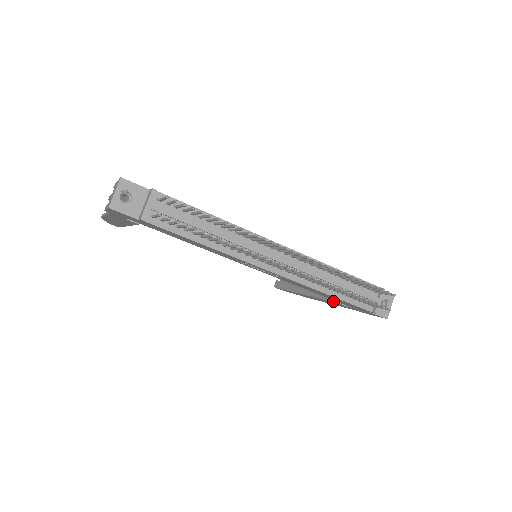
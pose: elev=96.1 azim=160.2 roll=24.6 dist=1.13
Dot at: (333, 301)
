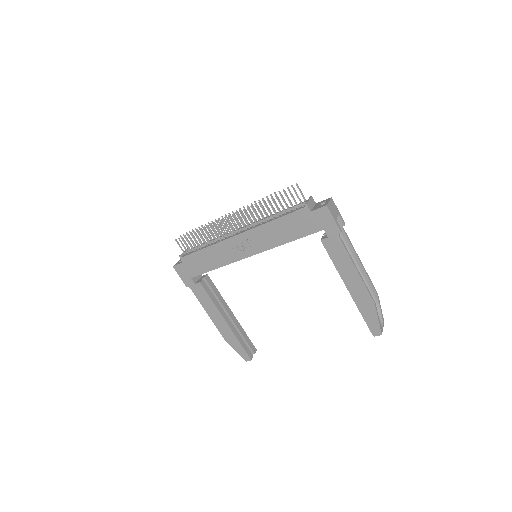
Dot at: (325, 248)
